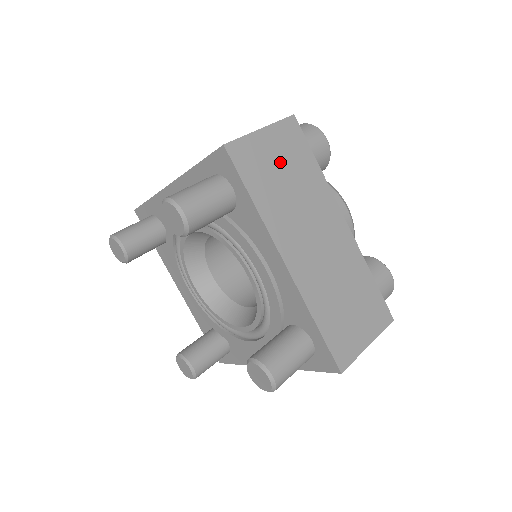
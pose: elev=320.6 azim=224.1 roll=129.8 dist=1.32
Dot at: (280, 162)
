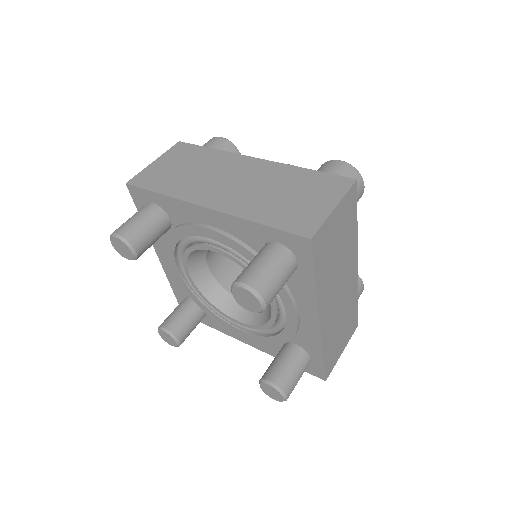
Dot at: (338, 234)
